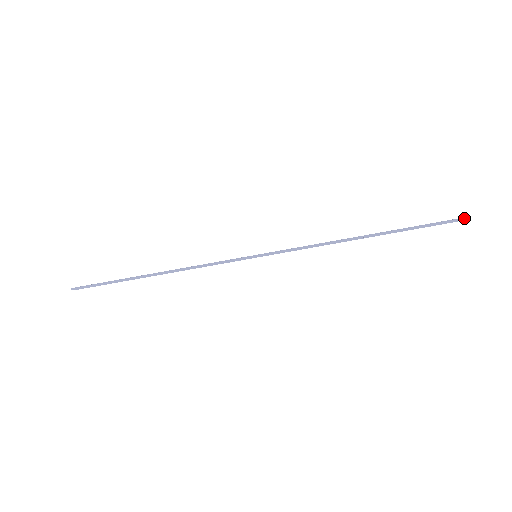
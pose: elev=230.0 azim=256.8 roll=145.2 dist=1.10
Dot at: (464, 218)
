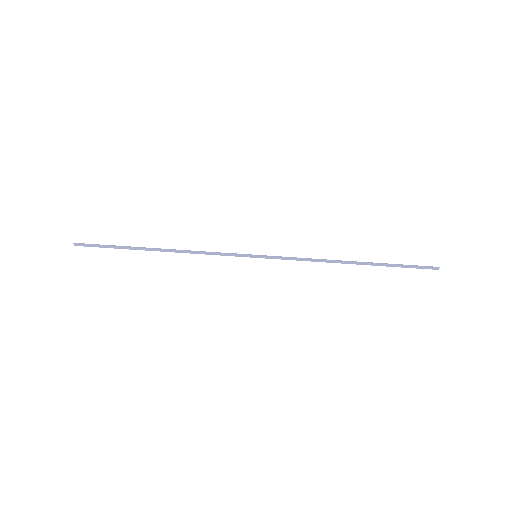
Dot at: (438, 267)
